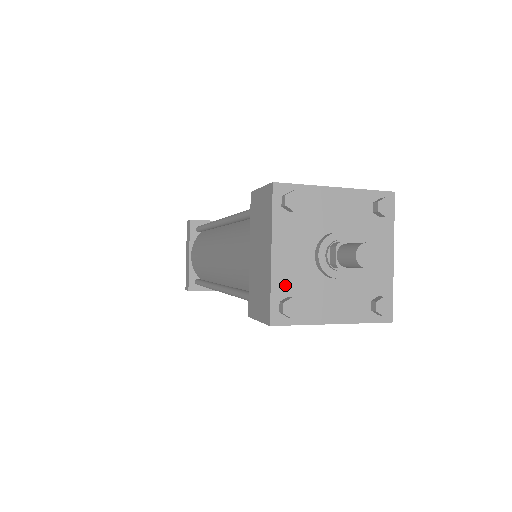
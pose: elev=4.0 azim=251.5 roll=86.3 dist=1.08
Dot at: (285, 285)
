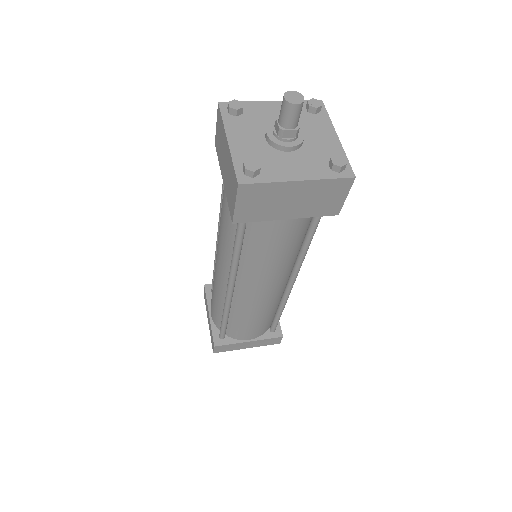
Dot at: (245, 158)
